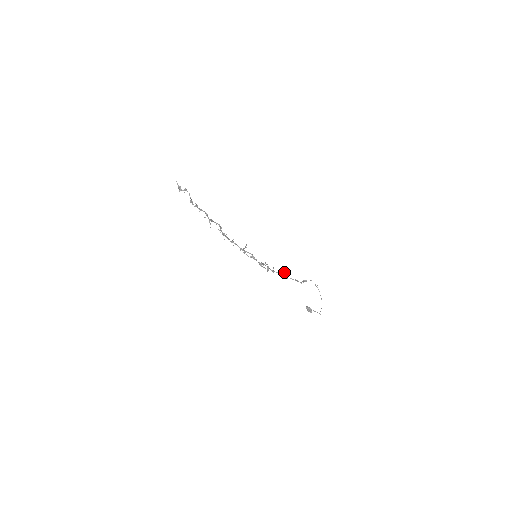
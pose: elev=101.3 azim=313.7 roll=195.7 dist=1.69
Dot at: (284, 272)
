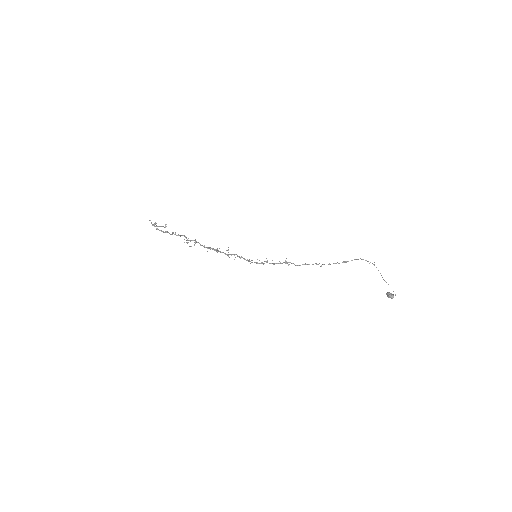
Dot at: (285, 260)
